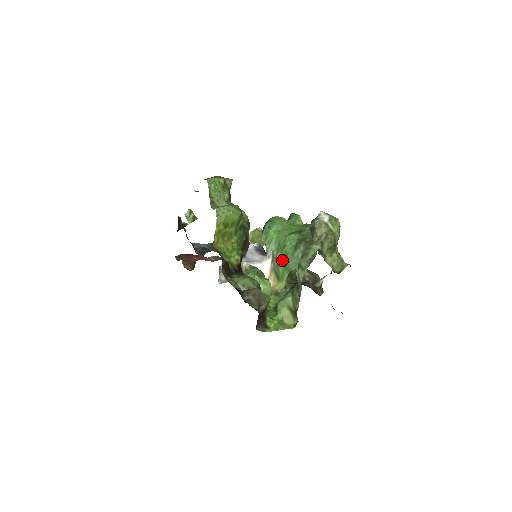
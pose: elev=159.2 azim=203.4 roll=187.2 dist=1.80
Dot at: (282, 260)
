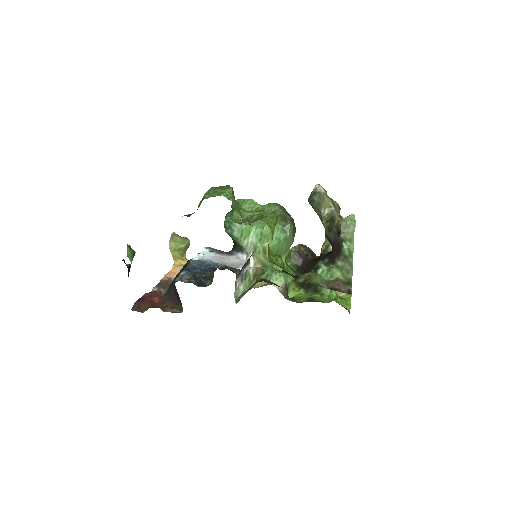
Dot at: (273, 248)
